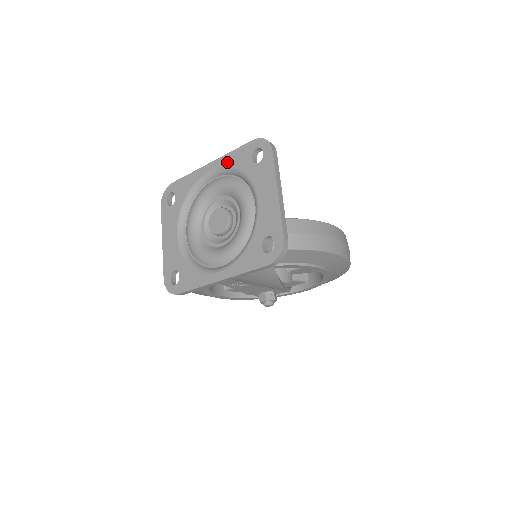
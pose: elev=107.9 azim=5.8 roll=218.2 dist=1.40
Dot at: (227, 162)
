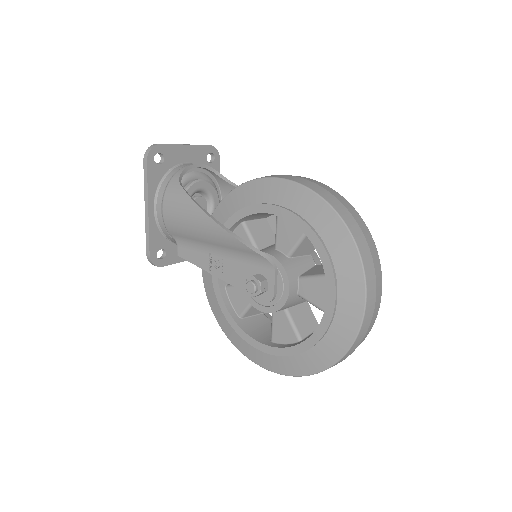
Dot at: occluded
